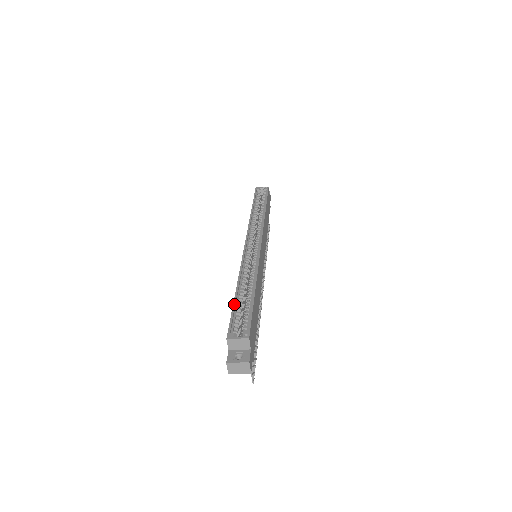
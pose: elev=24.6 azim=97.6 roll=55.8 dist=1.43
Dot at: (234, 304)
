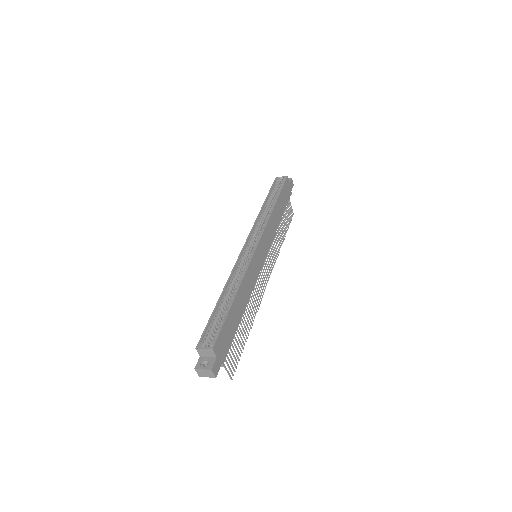
Dot at: (213, 313)
